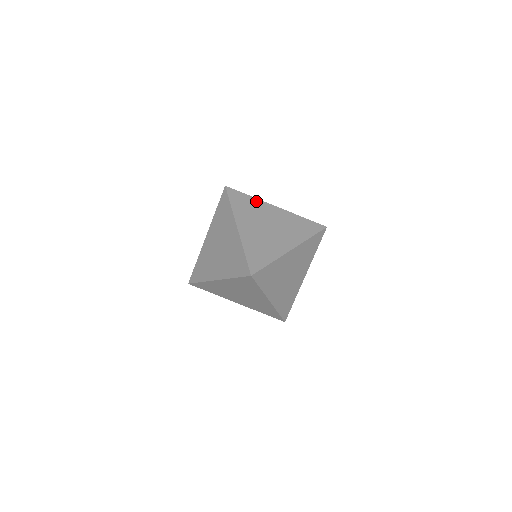
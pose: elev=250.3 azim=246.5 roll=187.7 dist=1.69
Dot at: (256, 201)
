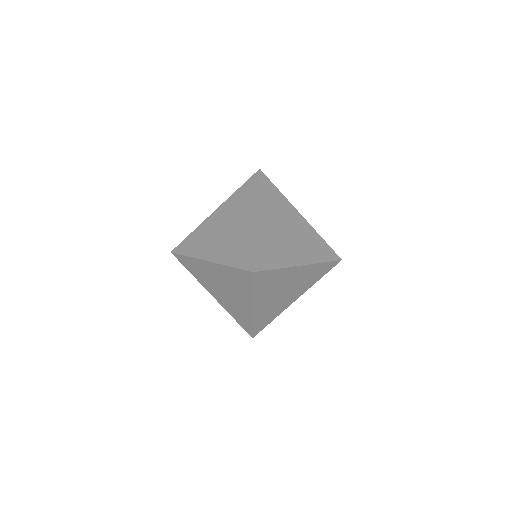
Dot at: occluded
